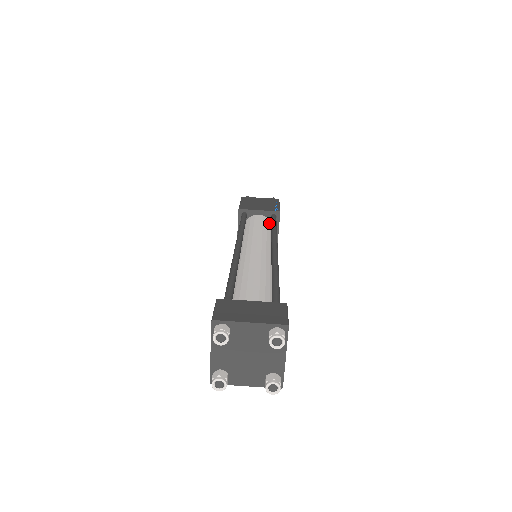
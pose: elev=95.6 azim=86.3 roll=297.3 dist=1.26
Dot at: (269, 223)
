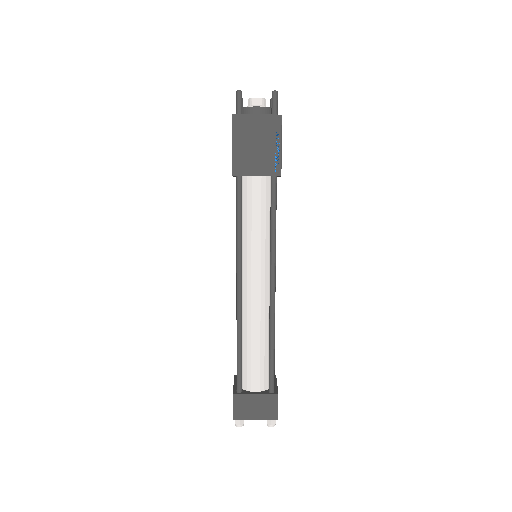
Dot at: (268, 192)
